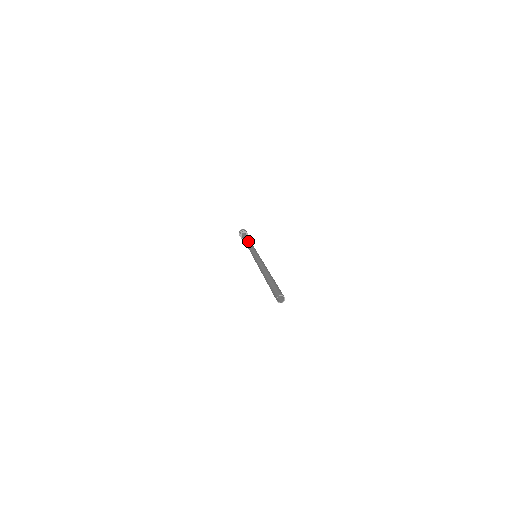
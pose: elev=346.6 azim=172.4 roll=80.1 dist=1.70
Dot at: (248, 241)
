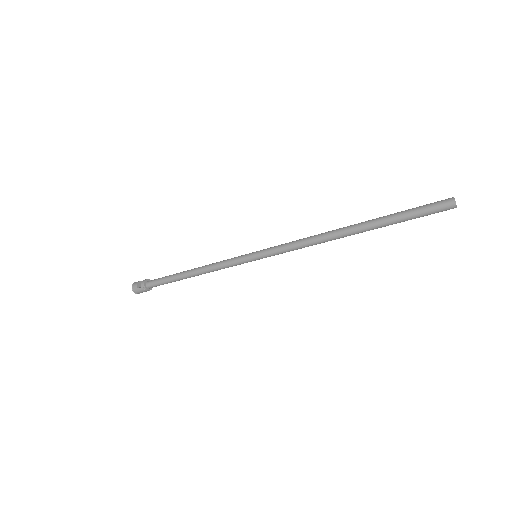
Dot at: occluded
